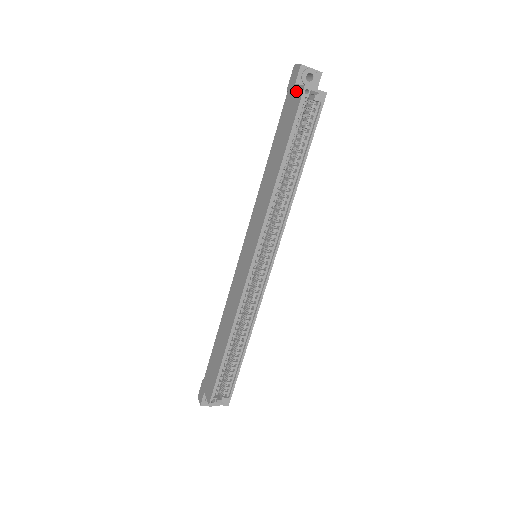
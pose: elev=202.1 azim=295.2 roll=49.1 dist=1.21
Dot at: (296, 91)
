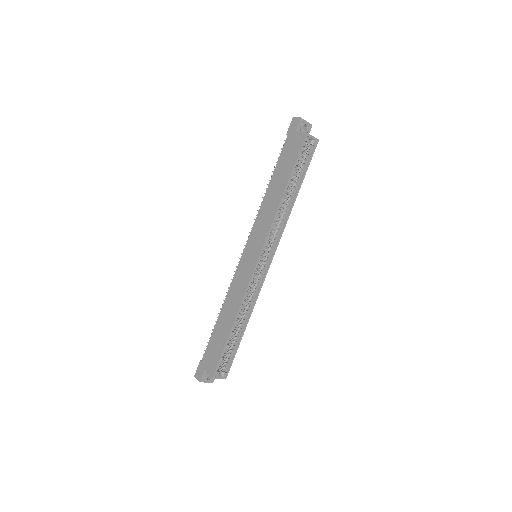
Dot at: (298, 136)
